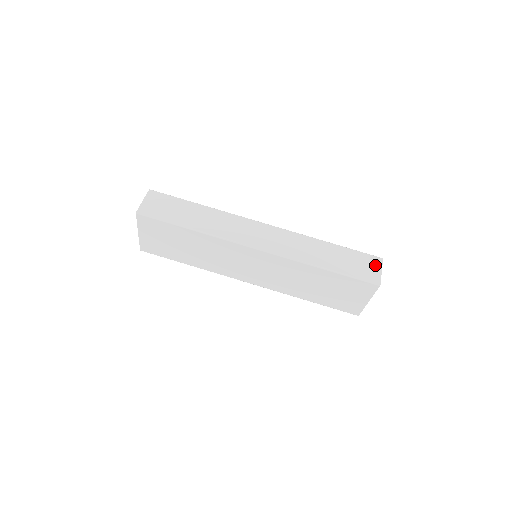
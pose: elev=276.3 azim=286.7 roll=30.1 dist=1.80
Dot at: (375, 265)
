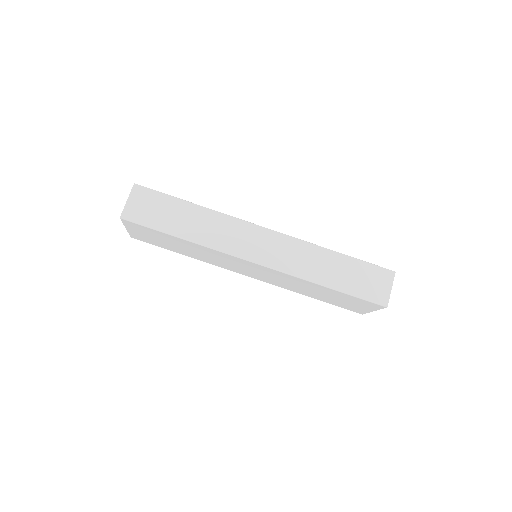
Dot at: (385, 281)
